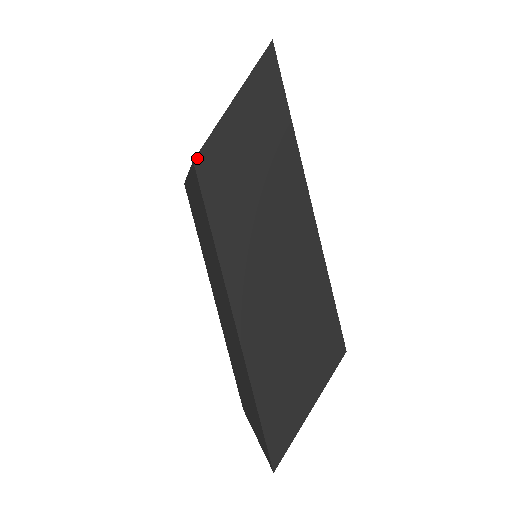
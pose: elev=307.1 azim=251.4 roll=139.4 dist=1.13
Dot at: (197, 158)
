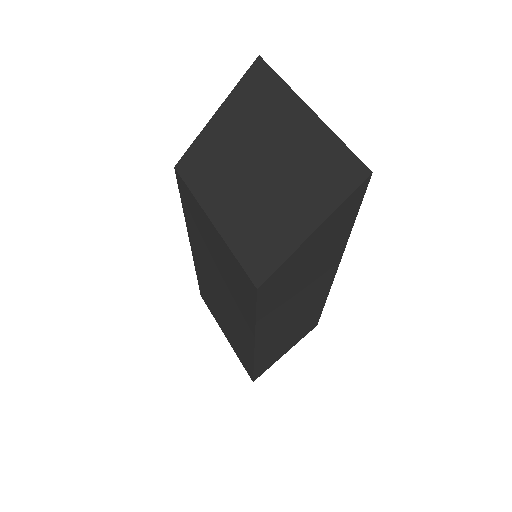
Dot at: (261, 286)
